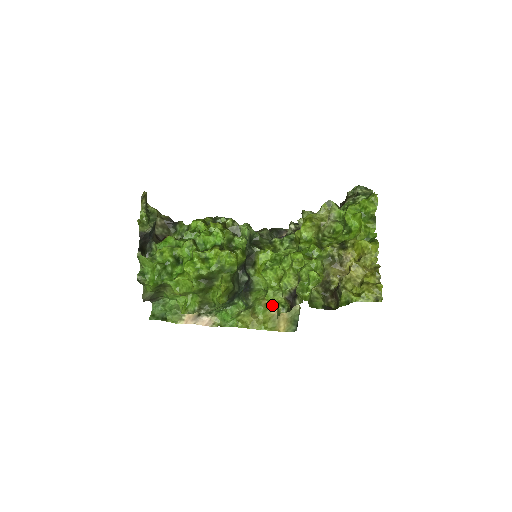
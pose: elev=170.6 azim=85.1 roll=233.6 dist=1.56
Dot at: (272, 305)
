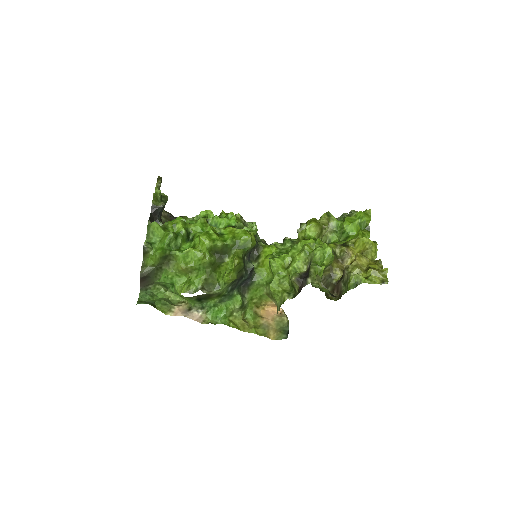
Dot at: (260, 316)
